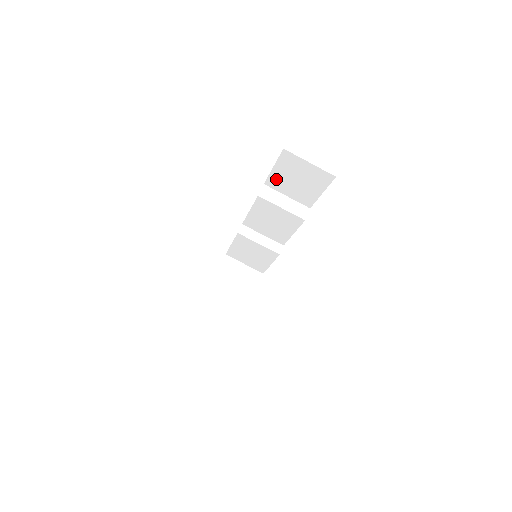
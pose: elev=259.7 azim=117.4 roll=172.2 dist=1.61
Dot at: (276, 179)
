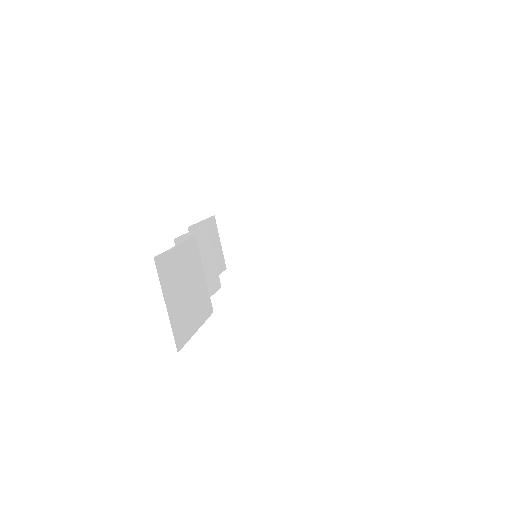
Dot at: occluded
